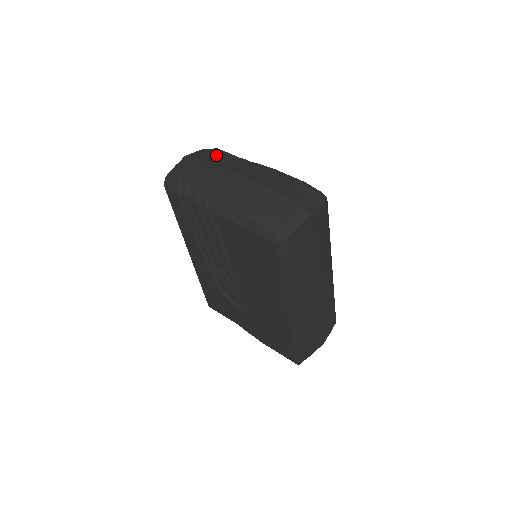
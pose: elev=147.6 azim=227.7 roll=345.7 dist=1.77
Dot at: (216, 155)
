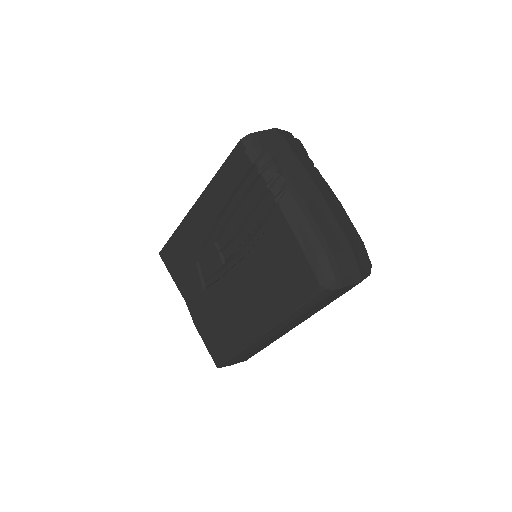
Dot at: (303, 152)
